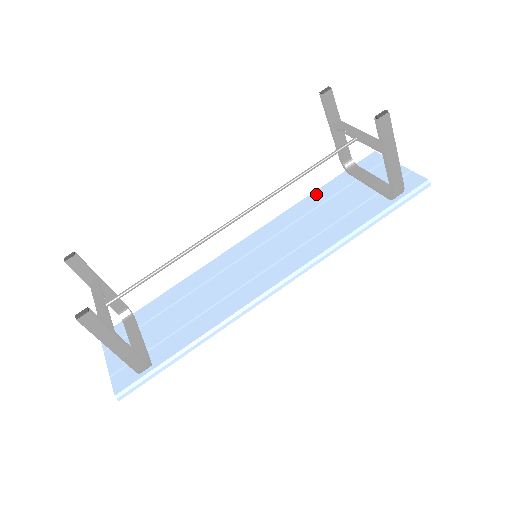
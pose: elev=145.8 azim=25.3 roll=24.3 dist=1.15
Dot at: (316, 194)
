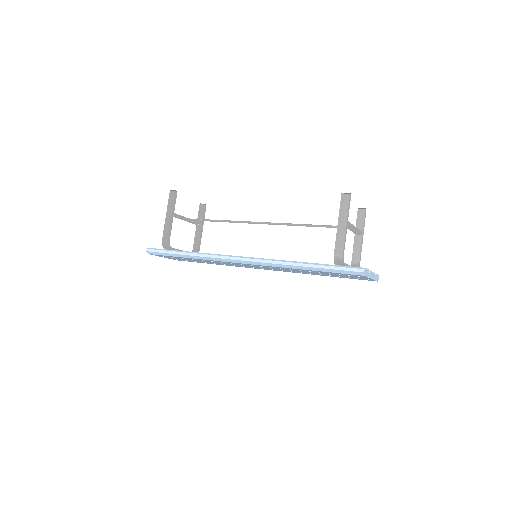
Dot at: occluded
